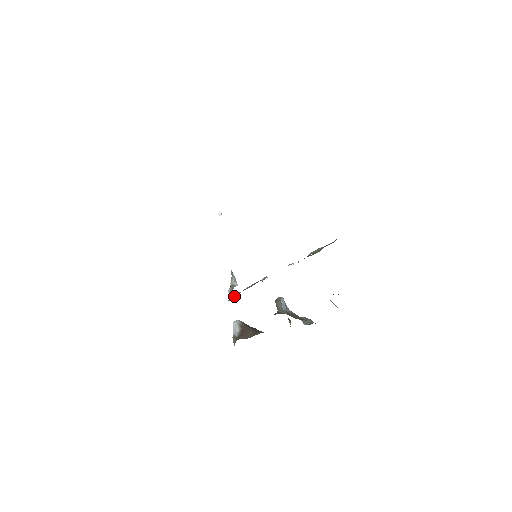
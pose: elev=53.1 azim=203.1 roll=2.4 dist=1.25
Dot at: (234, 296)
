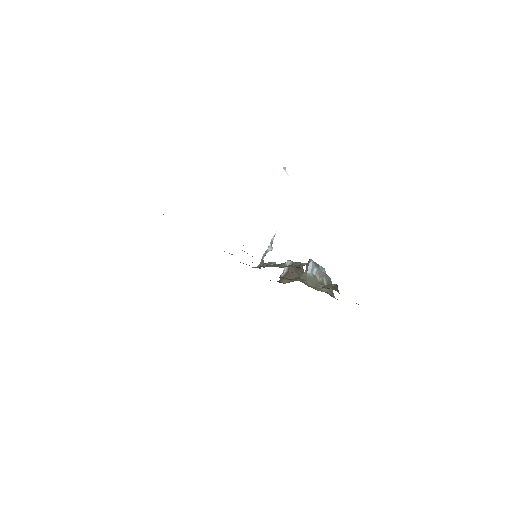
Dot at: (261, 264)
